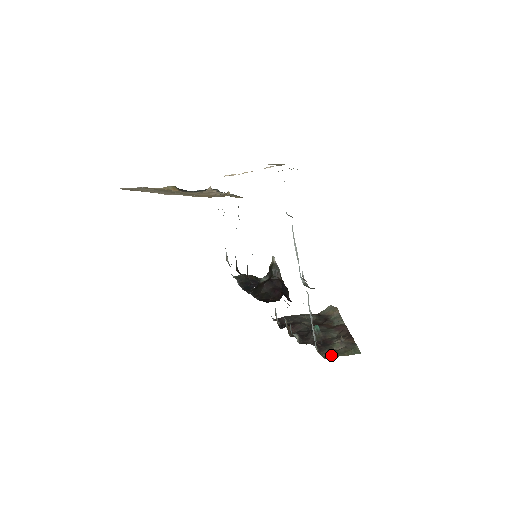
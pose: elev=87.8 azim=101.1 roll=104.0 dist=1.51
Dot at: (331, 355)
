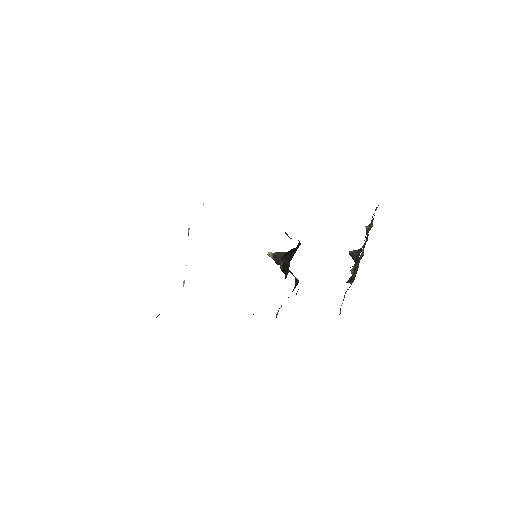
Dot at: occluded
